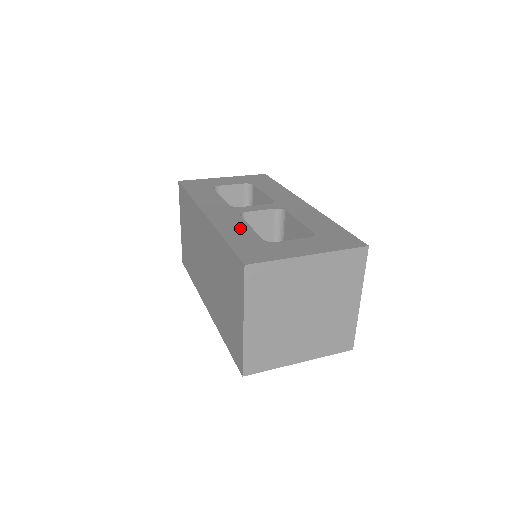
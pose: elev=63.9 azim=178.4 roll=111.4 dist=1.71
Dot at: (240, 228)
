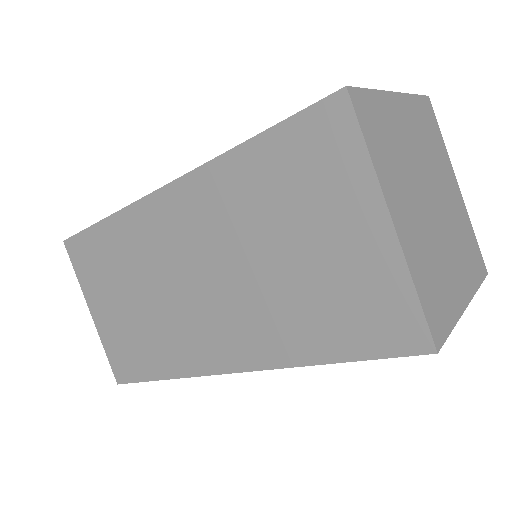
Dot at: occluded
